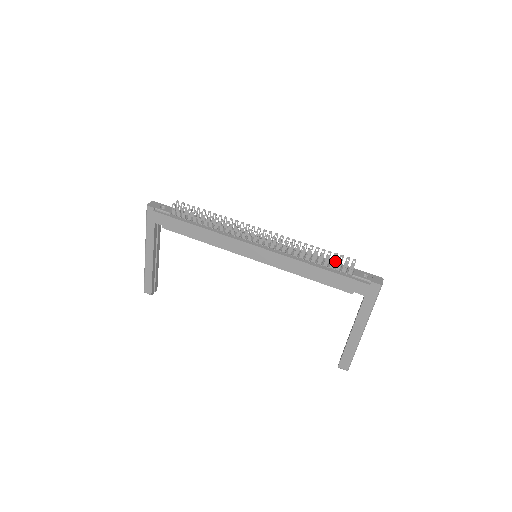
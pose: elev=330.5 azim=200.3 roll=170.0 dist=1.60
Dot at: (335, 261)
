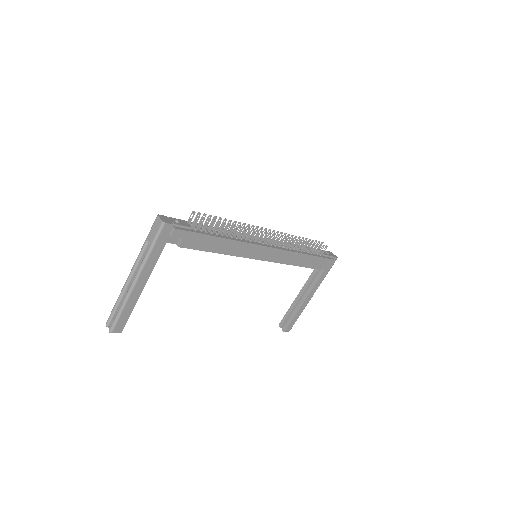
Dot at: occluded
